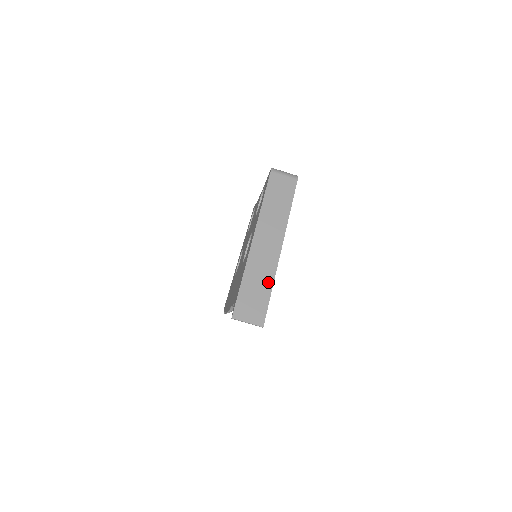
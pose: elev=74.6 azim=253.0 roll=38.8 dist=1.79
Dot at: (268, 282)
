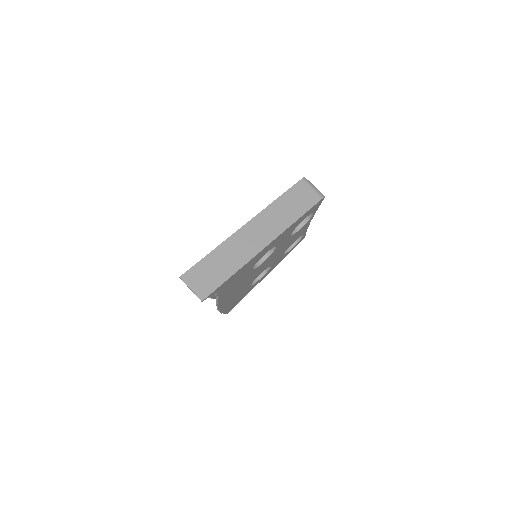
Dot at: (233, 267)
